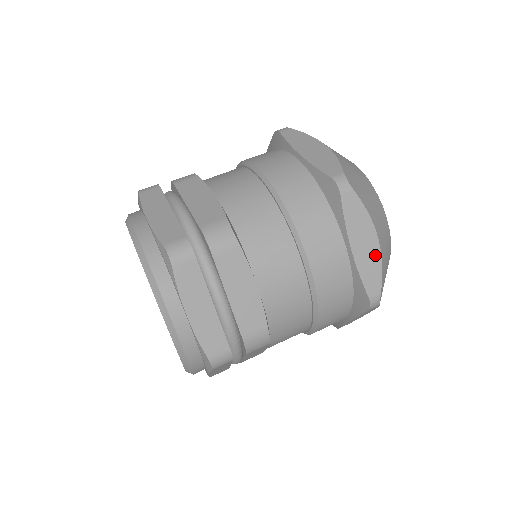
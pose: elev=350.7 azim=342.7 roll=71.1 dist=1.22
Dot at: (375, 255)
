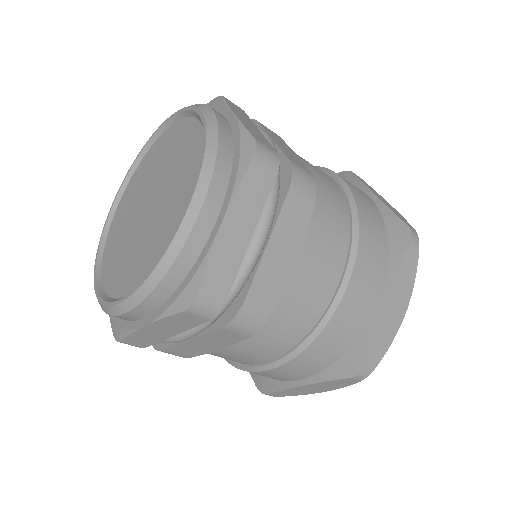
Dot at: (395, 325)
